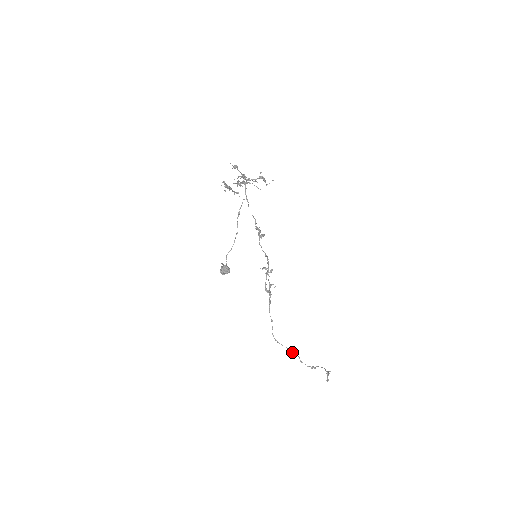
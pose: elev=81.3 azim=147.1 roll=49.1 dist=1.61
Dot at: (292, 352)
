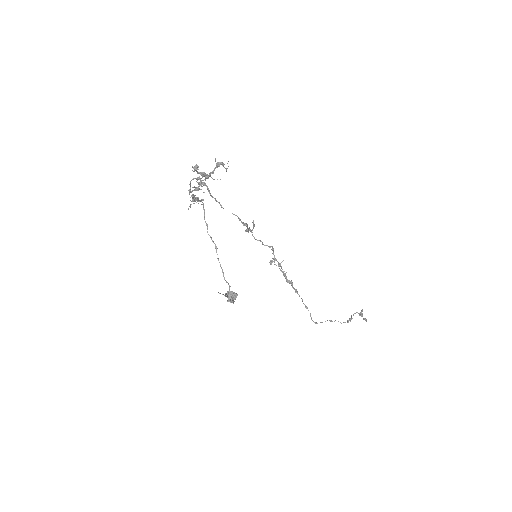
Dot at: occluded
